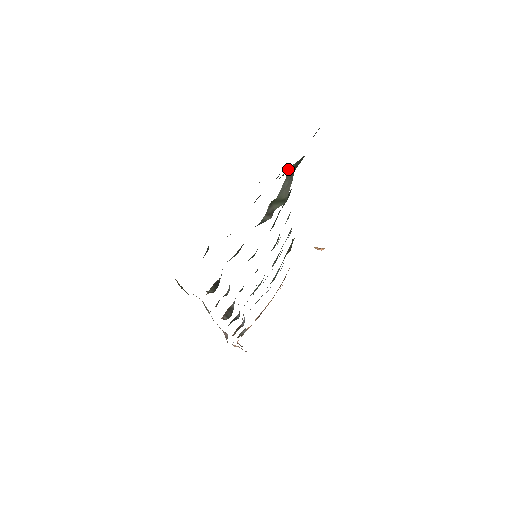
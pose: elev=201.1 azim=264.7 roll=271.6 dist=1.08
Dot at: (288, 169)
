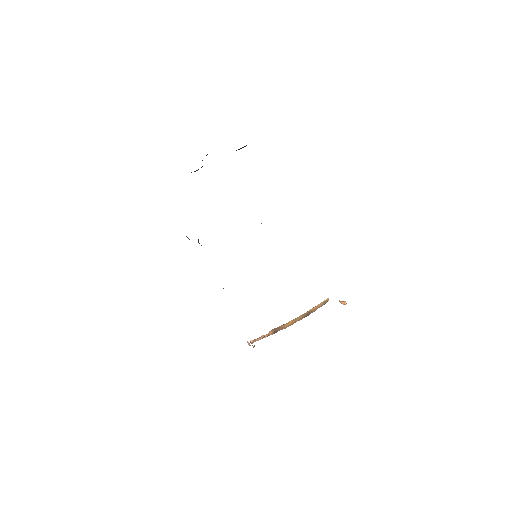
Dot at: occluded
